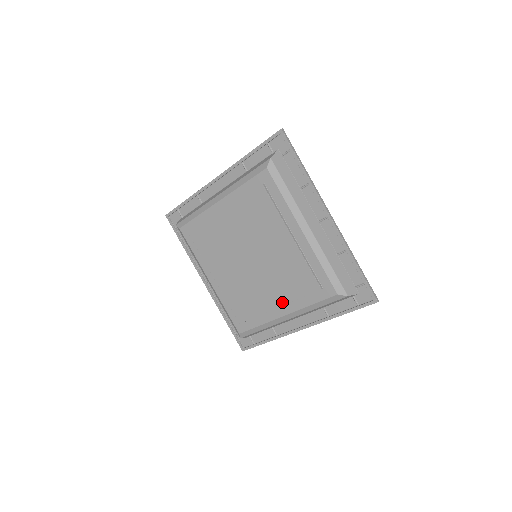
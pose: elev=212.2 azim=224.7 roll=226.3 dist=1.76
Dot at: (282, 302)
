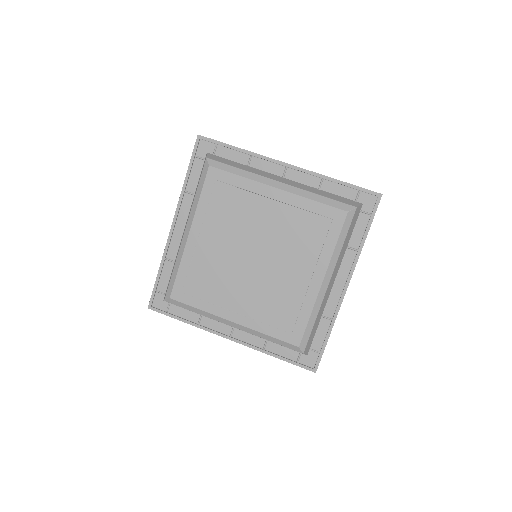
Dot at: (311, 268)
